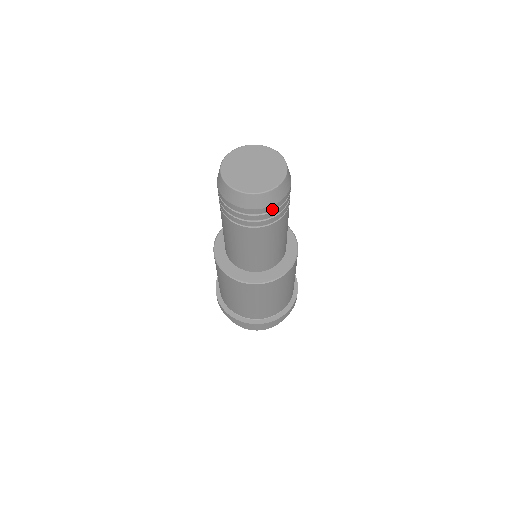
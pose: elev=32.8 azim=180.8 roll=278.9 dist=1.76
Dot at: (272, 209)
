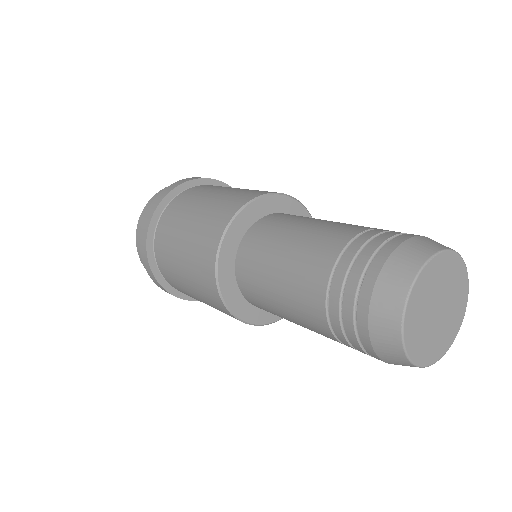
Dot at: occluded
